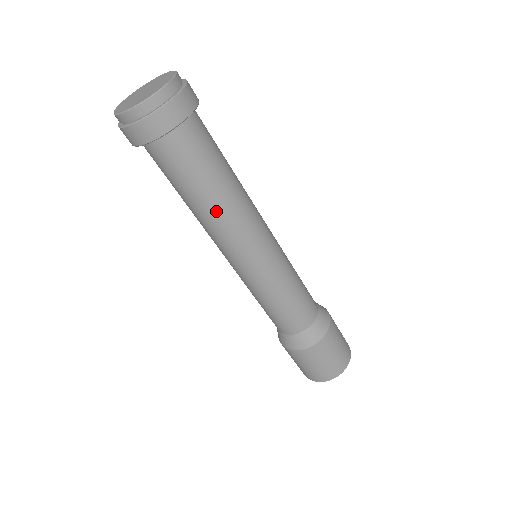
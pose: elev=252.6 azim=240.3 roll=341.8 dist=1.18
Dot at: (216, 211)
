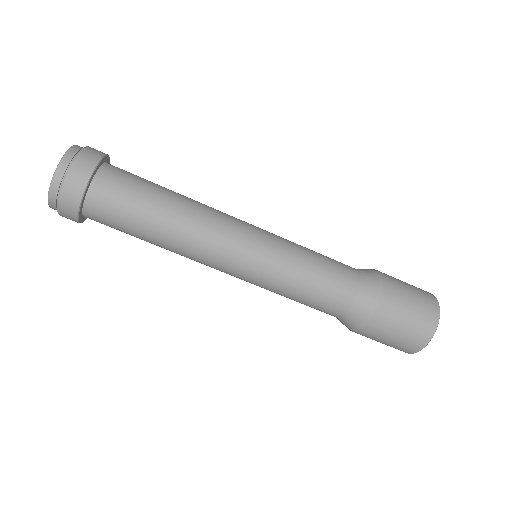
Dot at: (176, 231)
